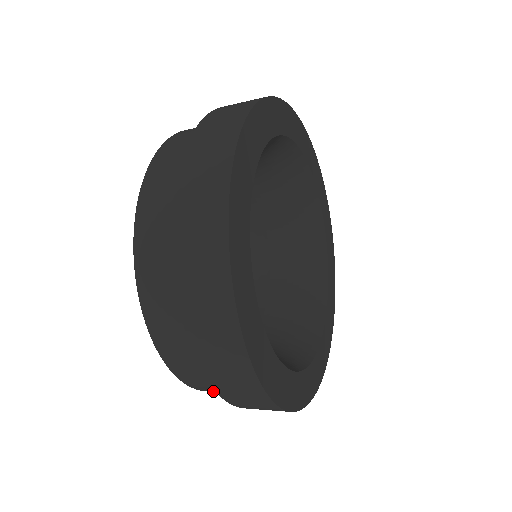
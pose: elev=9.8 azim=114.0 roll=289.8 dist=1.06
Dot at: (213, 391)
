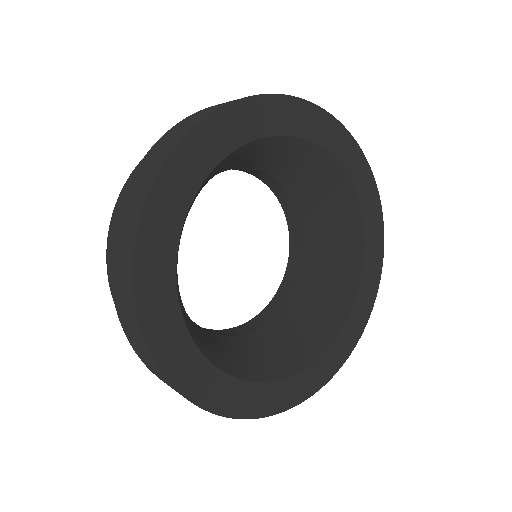
Dot at: occluded
